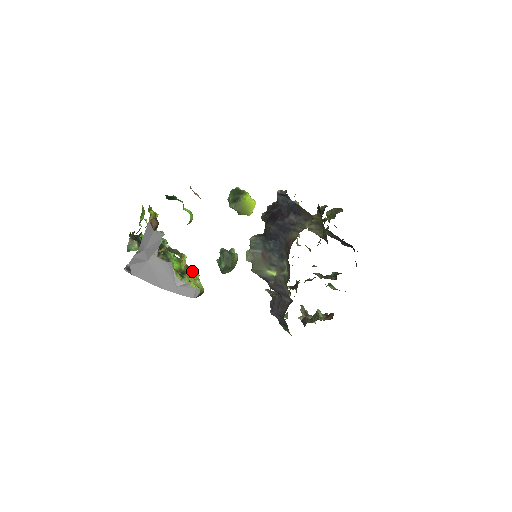
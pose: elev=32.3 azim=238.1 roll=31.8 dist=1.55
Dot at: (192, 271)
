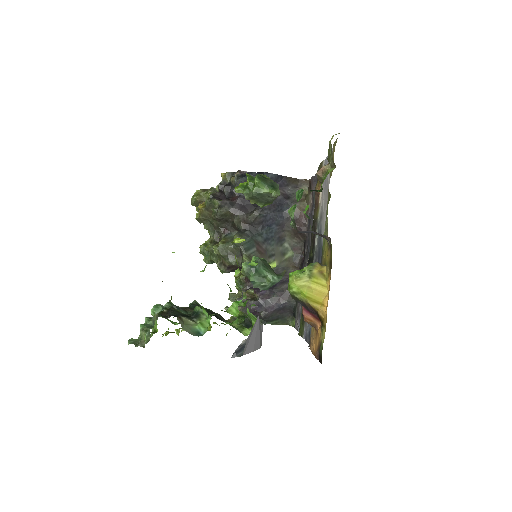
Dot at: occluded
